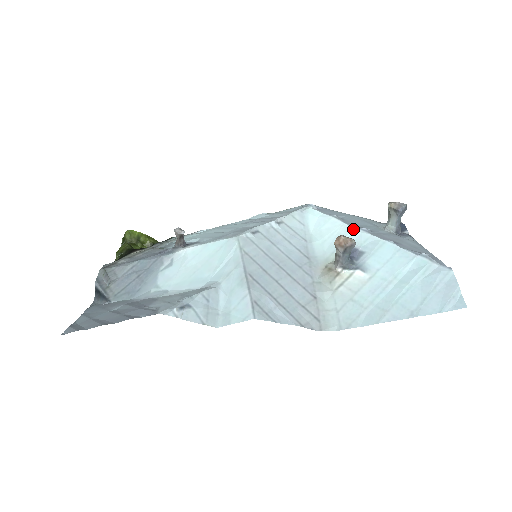
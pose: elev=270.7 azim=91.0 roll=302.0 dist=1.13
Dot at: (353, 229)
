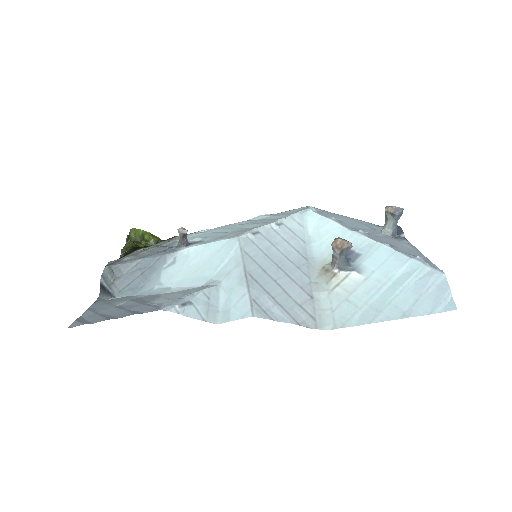
Dot at: (350, 232)
